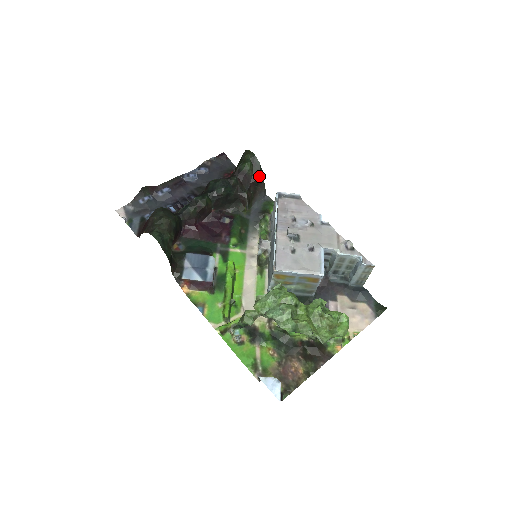
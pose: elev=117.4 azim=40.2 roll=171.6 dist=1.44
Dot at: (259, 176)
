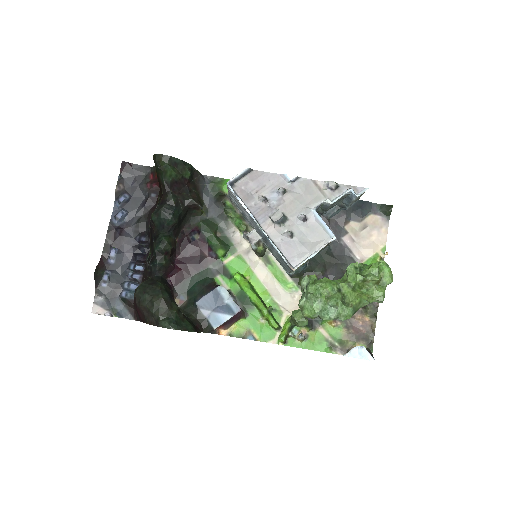
Dot at: (189, 171)
